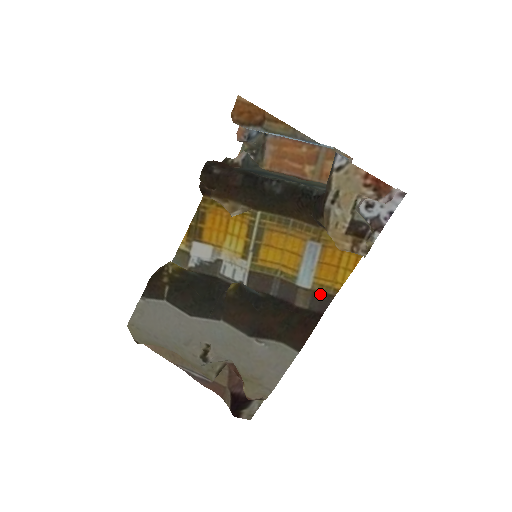
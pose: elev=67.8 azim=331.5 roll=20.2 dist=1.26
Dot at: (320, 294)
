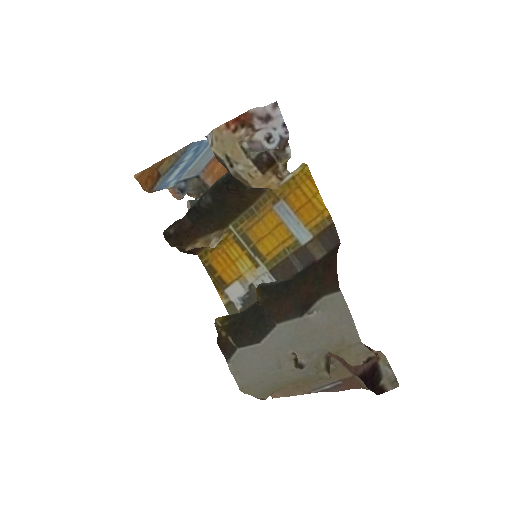
Dot at: (323, 233)
